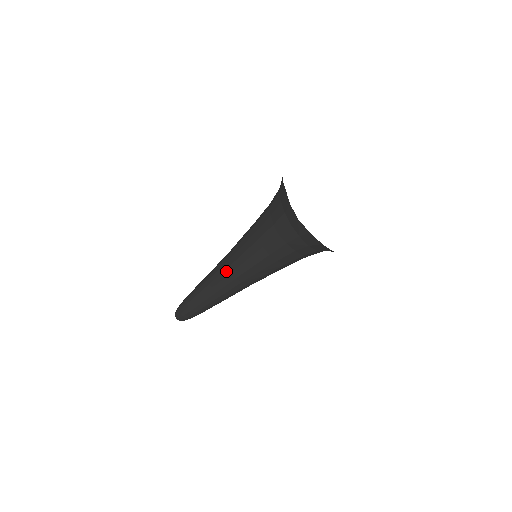
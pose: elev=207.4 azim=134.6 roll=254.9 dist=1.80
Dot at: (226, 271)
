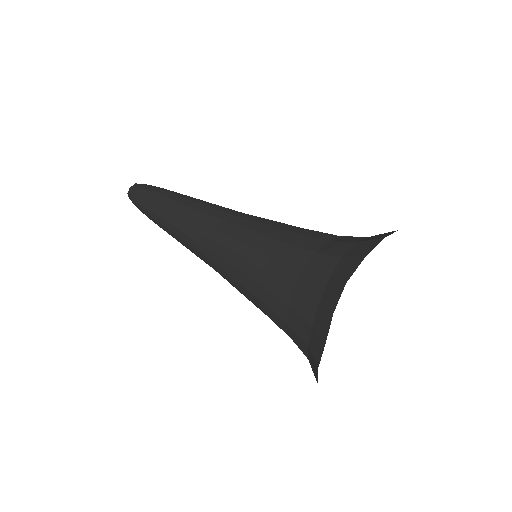
Dot at: (203, 256)
